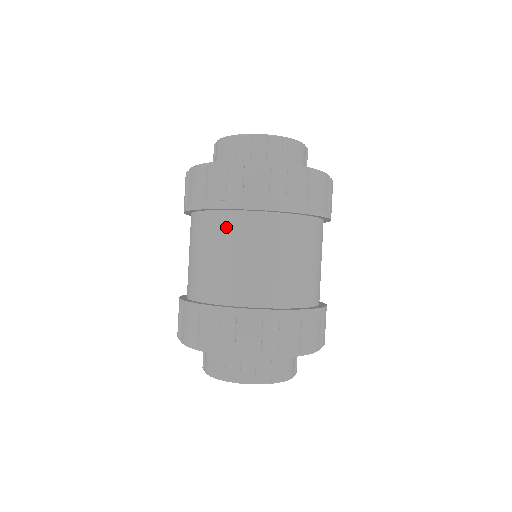
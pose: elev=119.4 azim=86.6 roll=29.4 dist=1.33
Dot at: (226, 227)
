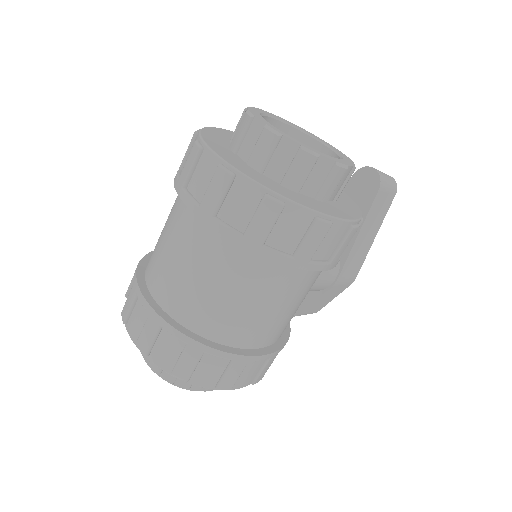
Dot at: (176, 206)
